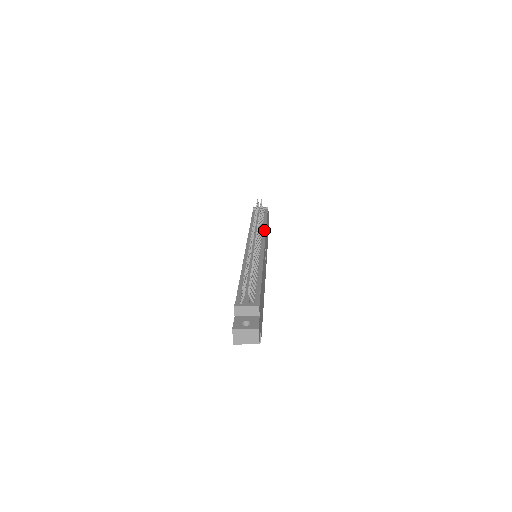
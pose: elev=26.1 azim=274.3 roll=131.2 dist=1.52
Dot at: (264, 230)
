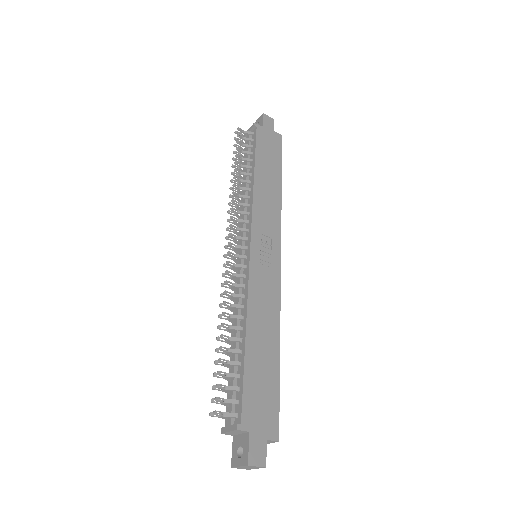
Dot at: (251, 199)
